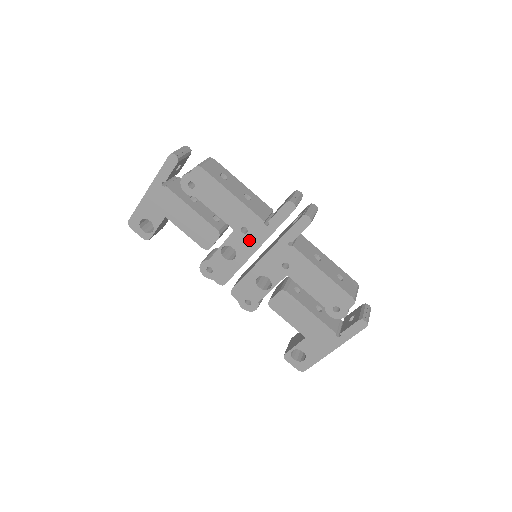
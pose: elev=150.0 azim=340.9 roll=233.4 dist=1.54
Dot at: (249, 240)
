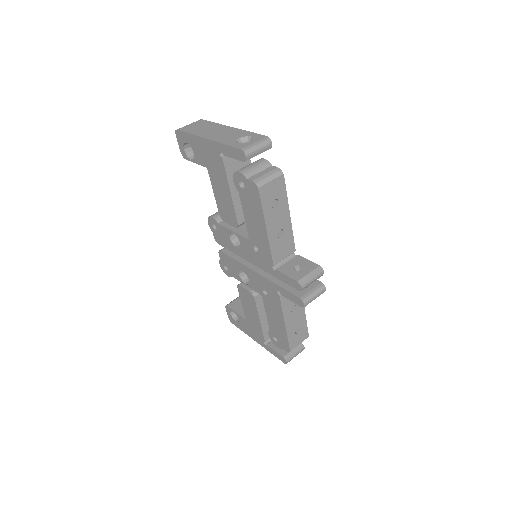
Dot at: (254, 256)
